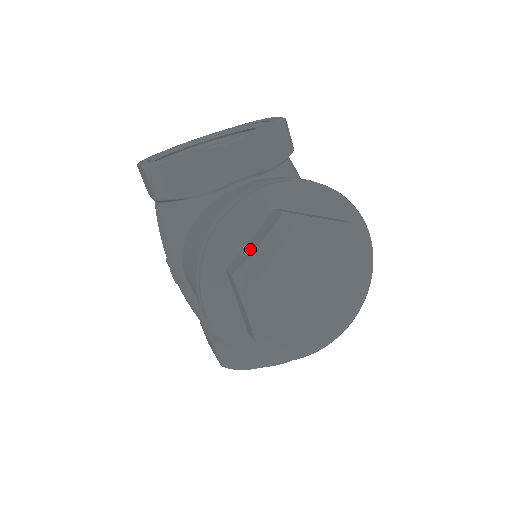
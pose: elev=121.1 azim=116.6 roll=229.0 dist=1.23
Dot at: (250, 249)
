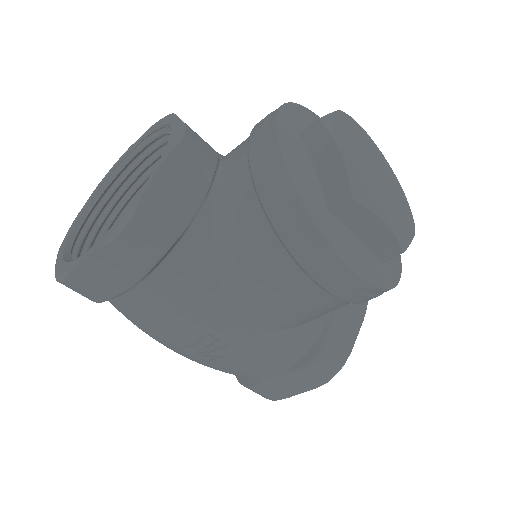
Dot at: (334, 168)
